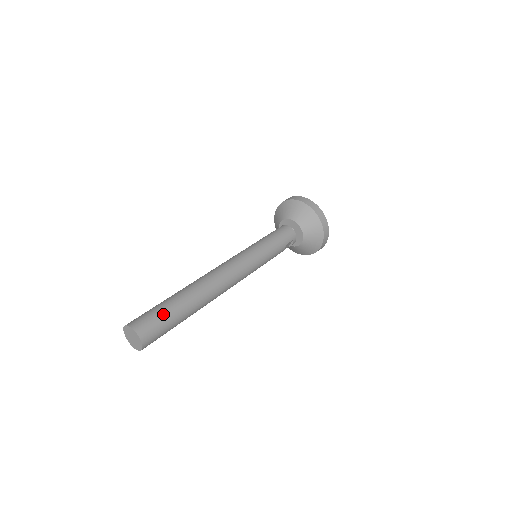
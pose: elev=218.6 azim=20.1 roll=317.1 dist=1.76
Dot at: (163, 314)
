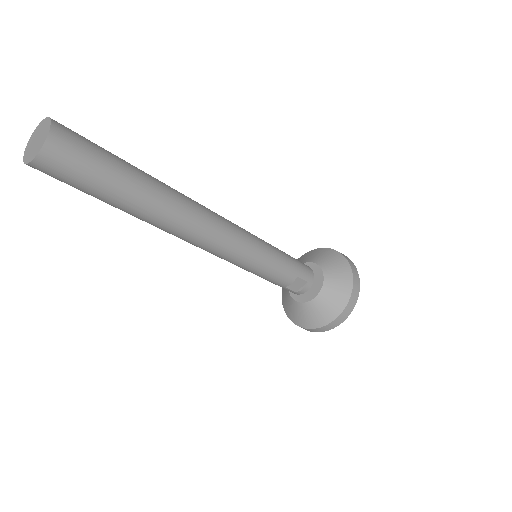
Dot at: (106, 153)
